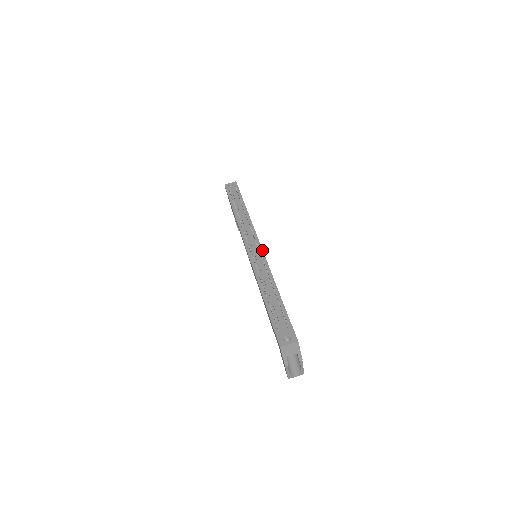
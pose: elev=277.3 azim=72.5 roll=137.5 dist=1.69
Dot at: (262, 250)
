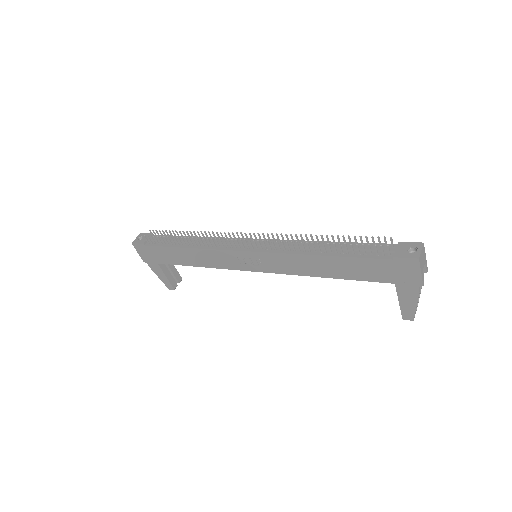
Dot at: (264, 239)
